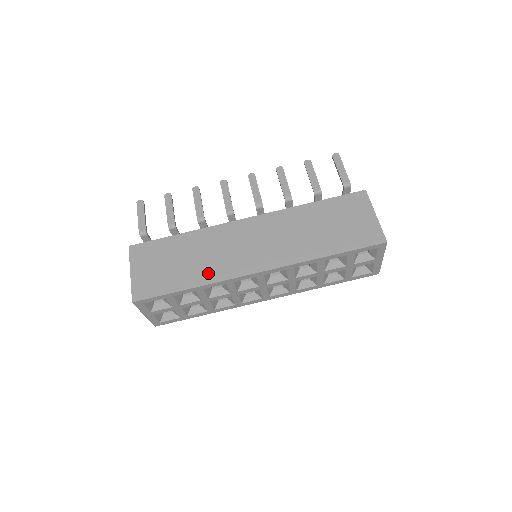
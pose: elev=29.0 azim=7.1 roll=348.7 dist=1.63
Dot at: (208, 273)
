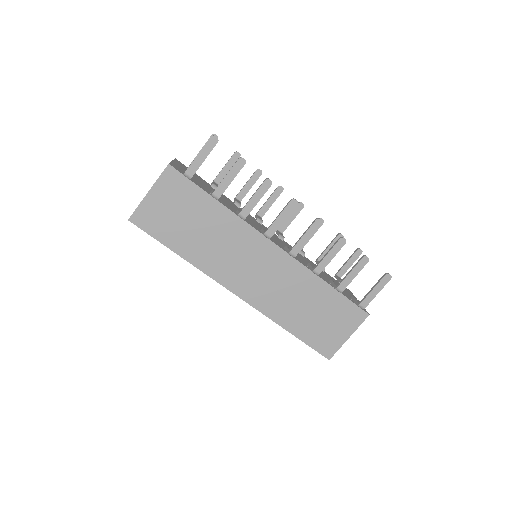
Dot at: (203, 258)
